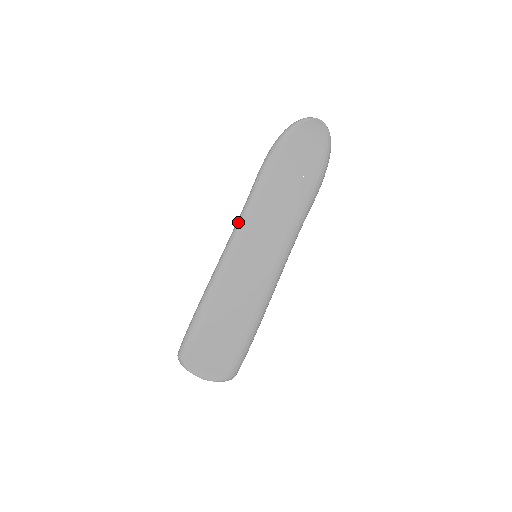
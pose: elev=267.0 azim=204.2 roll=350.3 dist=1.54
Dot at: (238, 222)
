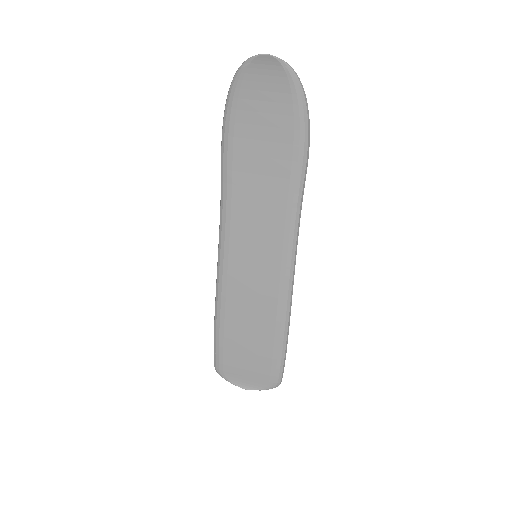
Dot at: (220, 223)
